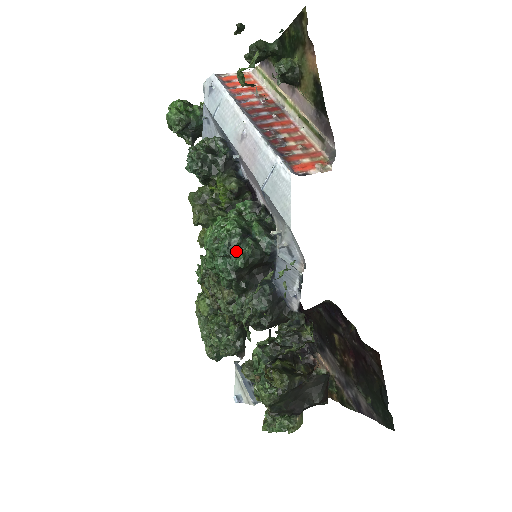
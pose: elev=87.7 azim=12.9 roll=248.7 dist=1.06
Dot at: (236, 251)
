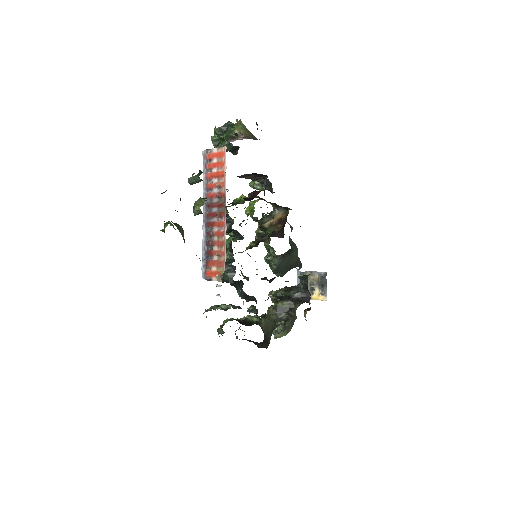
Dot at: occluded
